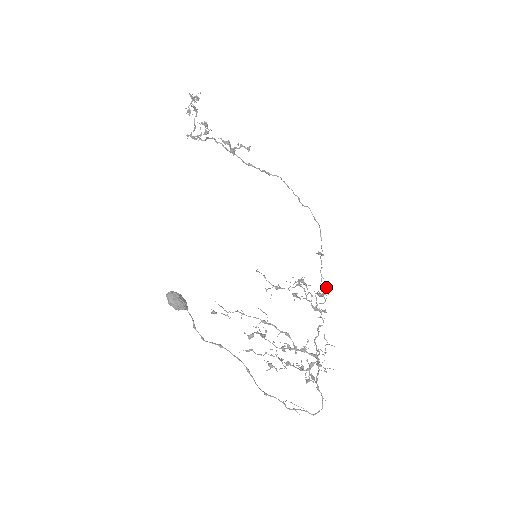
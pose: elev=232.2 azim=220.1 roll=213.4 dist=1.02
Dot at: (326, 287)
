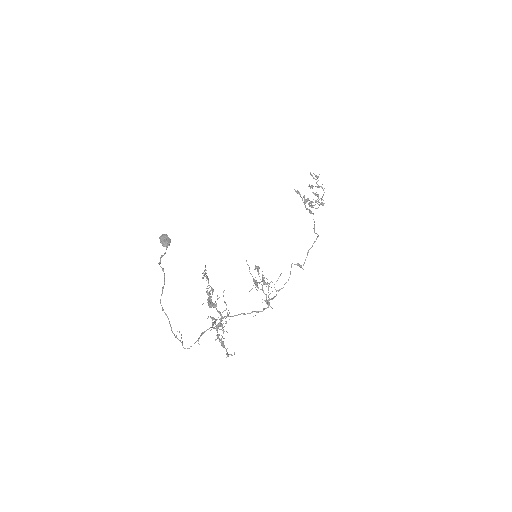
Dot at: (283, 287)
